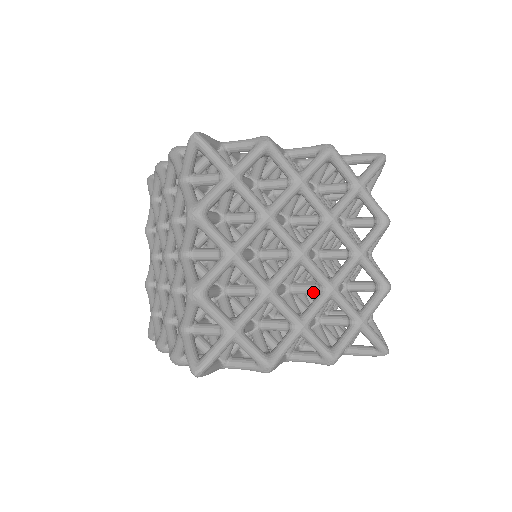
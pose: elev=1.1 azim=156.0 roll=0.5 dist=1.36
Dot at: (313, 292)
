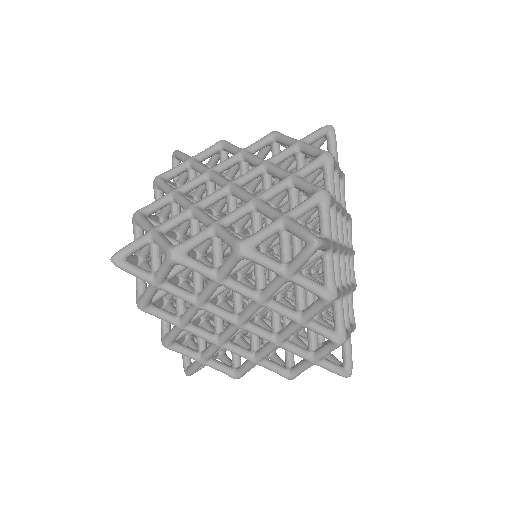
Dot at: occluded
